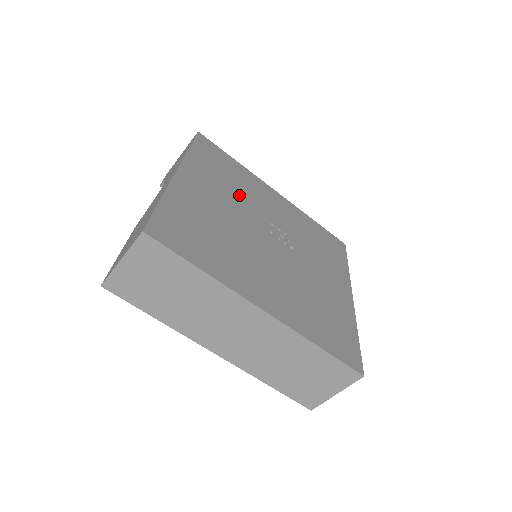
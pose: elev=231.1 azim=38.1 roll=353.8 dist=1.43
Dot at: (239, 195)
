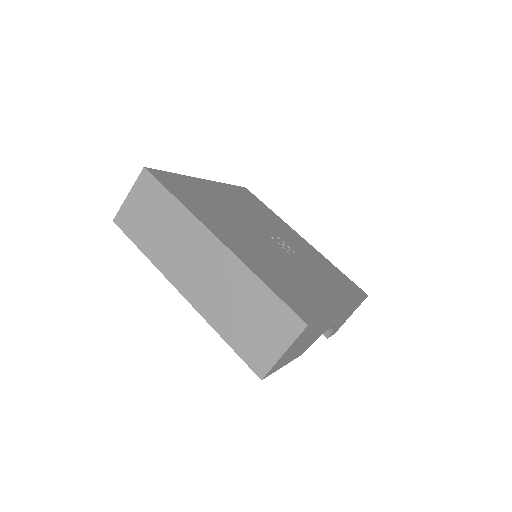
Dot at: (256, 215)
